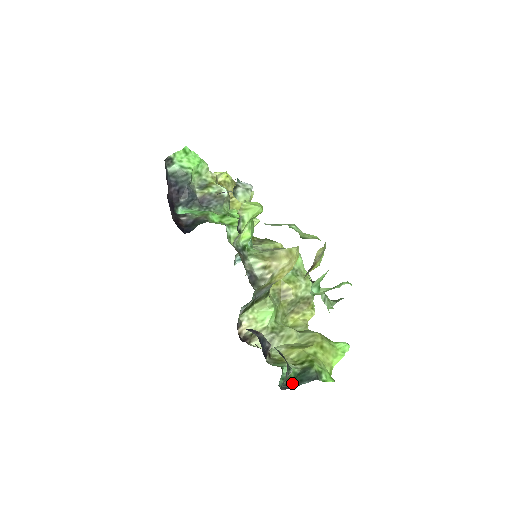
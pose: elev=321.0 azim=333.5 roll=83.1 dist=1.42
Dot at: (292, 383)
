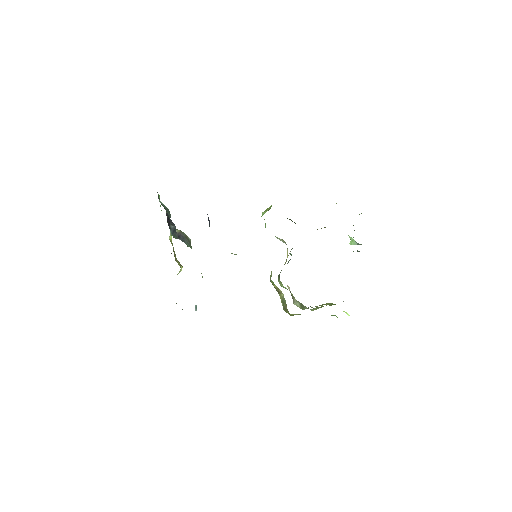
Dot at: occluded
